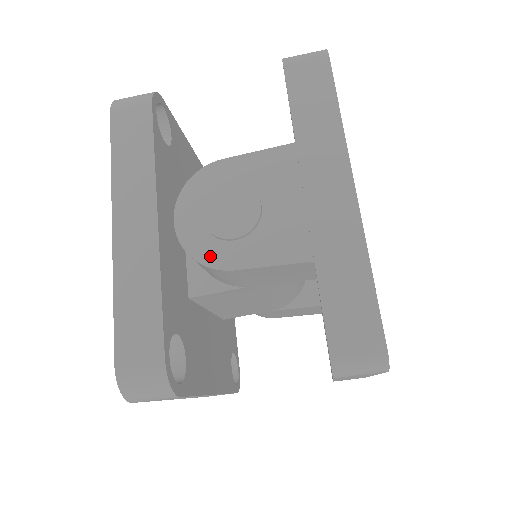
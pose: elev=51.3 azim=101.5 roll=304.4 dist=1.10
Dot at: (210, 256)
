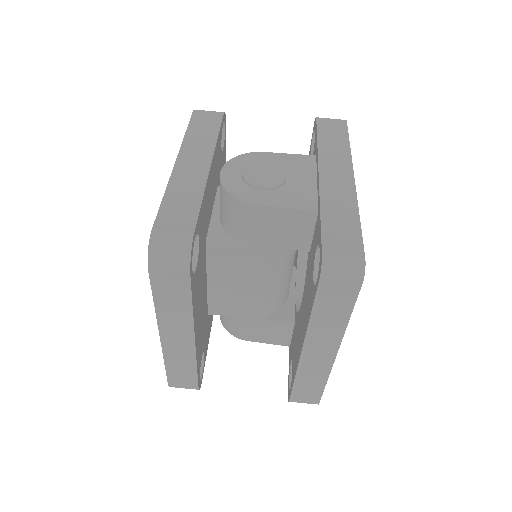
Dot at: (242, 194)
